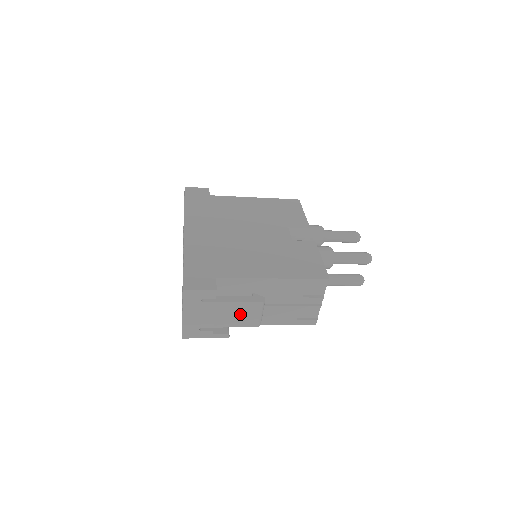
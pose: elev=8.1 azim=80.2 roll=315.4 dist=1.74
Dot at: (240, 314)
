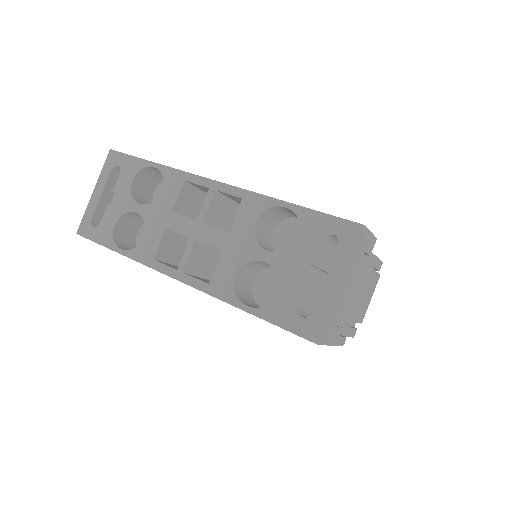
Dot at: (365, 295)
